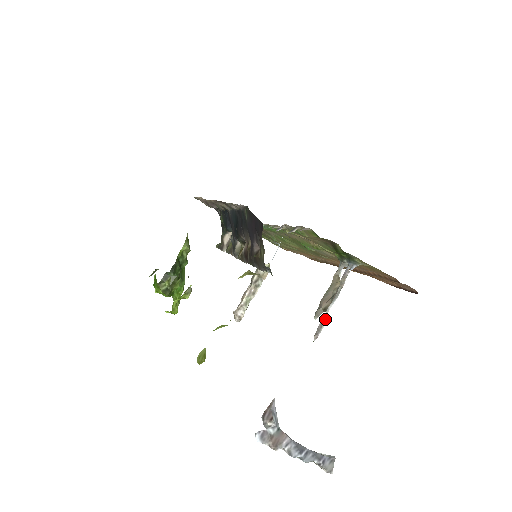
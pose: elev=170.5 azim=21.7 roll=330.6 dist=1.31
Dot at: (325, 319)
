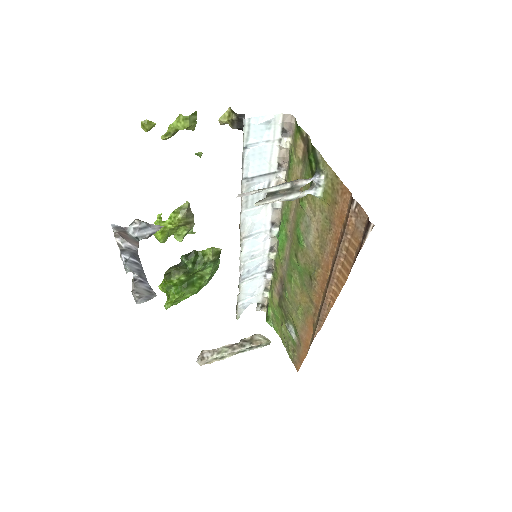
Dot at: (261, 189)
